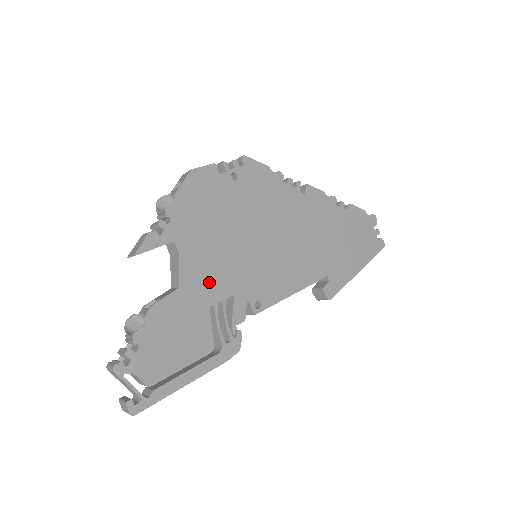
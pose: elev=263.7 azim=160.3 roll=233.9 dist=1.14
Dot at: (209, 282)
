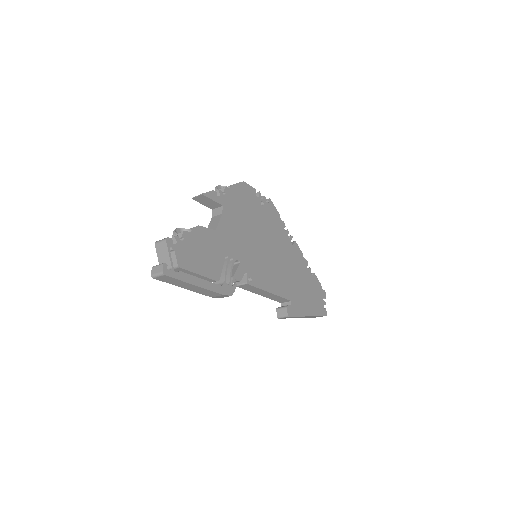
Dot at: (231, 242)
